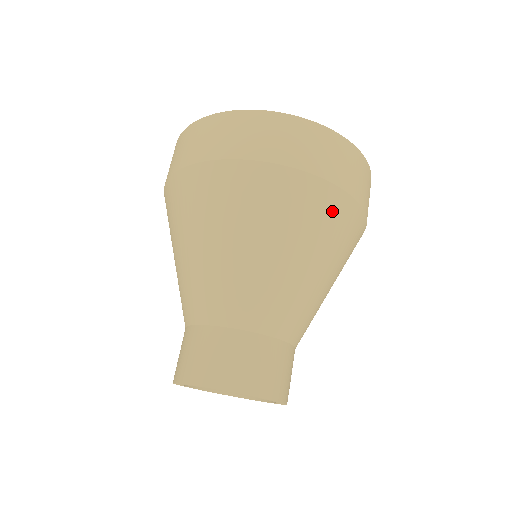
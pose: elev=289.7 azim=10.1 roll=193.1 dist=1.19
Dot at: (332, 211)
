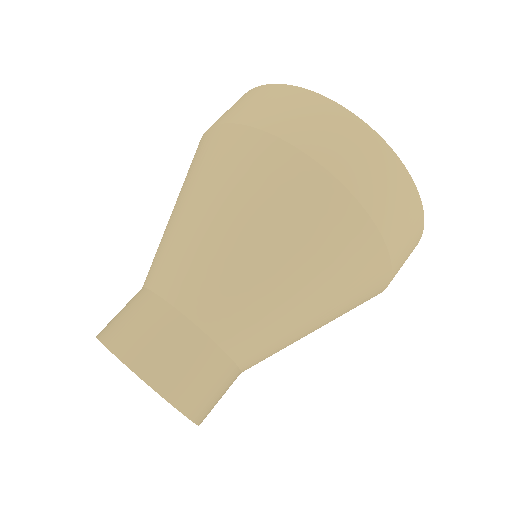
Dot at: (312, 198)
